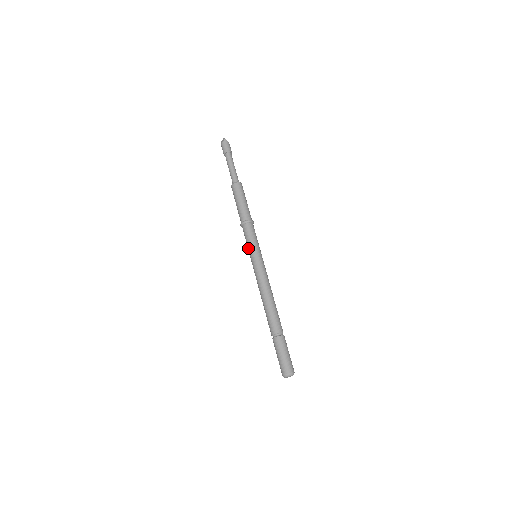
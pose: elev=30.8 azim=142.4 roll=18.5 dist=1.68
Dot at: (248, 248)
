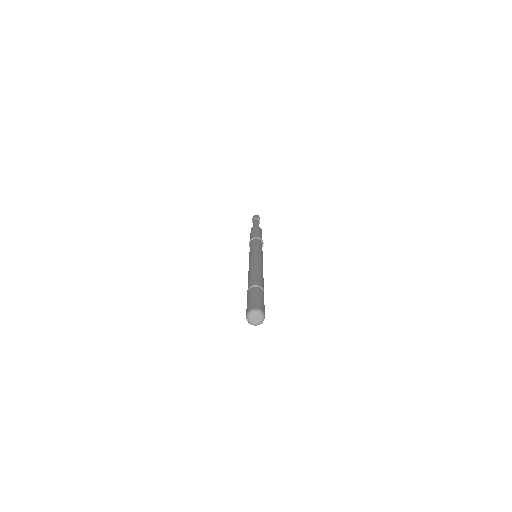
Dot at: (250, 250)
